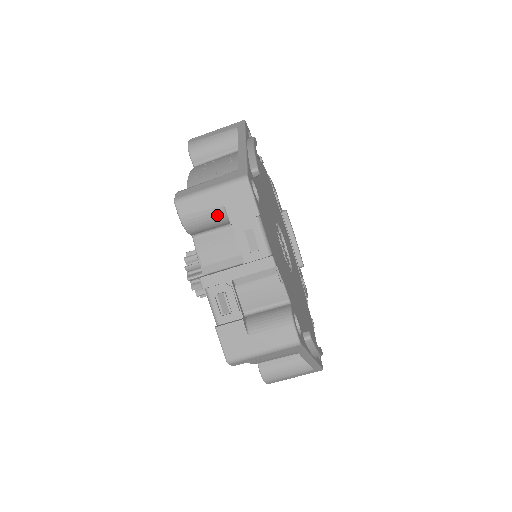
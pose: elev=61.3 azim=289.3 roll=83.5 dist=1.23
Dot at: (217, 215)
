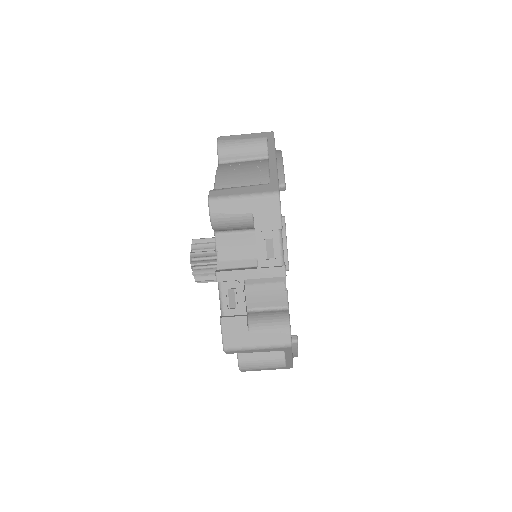
Dot at: (244, 220)
